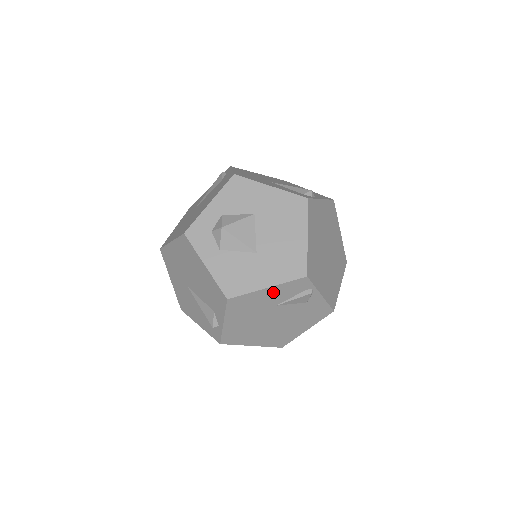
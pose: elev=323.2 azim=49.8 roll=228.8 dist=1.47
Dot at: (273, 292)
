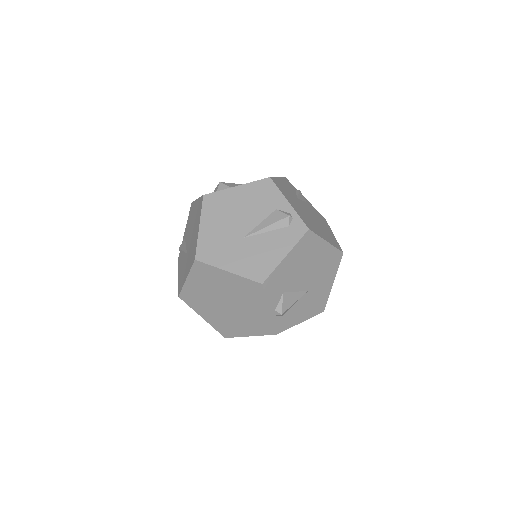
Dot at: (284, 183)
